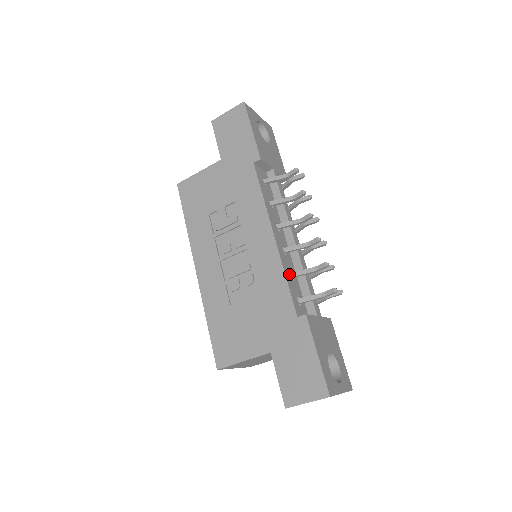
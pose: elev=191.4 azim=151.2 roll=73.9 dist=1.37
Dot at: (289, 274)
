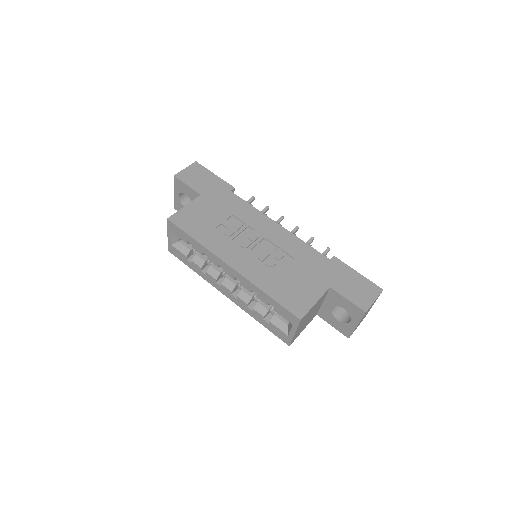
Dot at: occluded
